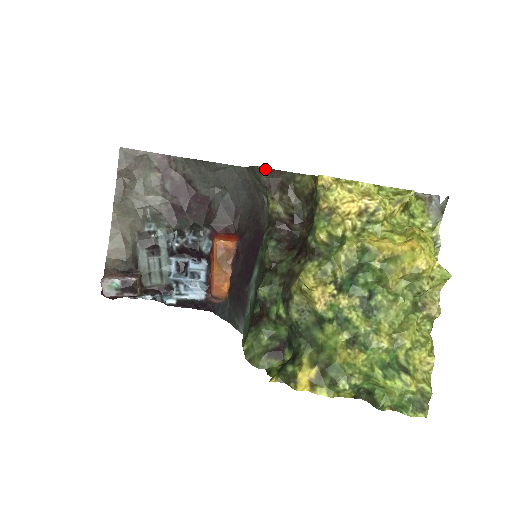
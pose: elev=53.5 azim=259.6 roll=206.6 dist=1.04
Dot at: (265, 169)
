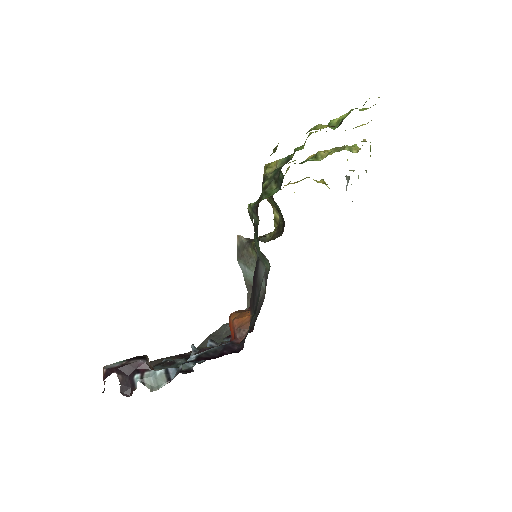
Dot at: (243, 238)
